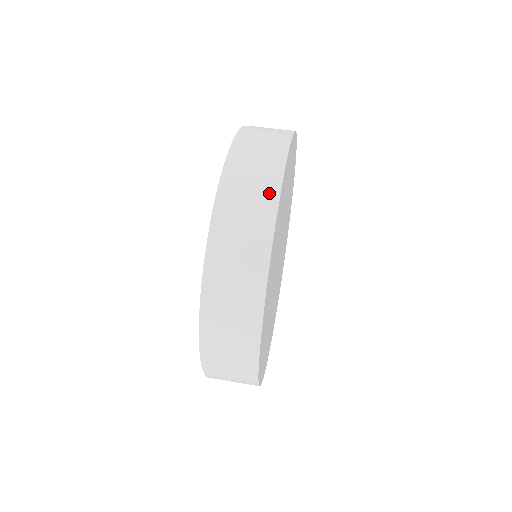
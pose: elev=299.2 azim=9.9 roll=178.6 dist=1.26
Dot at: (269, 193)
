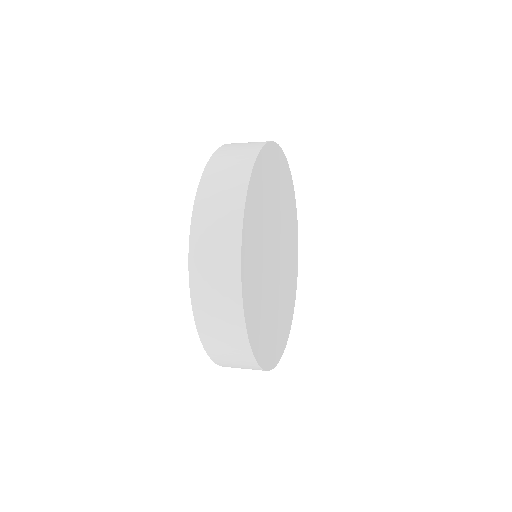
Dot at: (251, 151)
